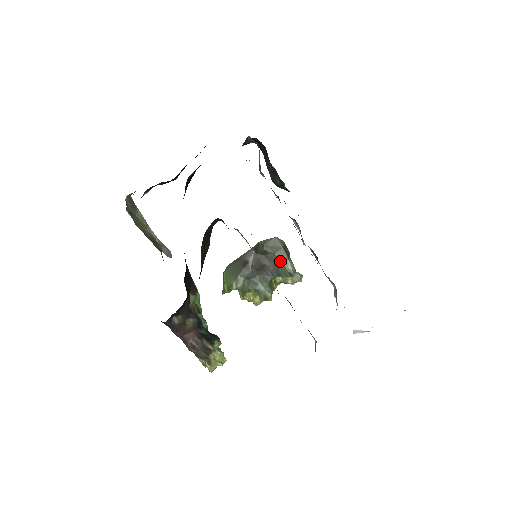
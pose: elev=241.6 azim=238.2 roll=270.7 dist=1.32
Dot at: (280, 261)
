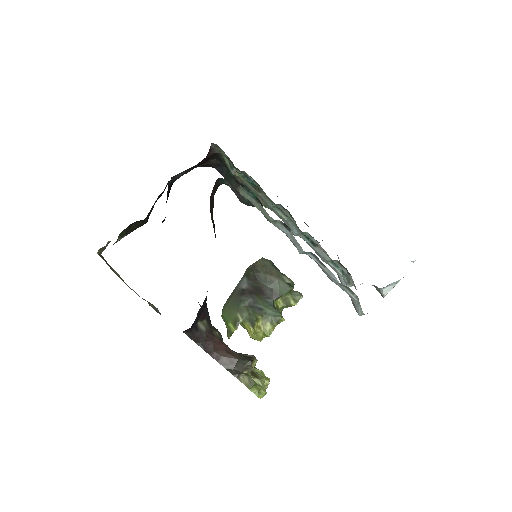
Dot at: (275, 279)
